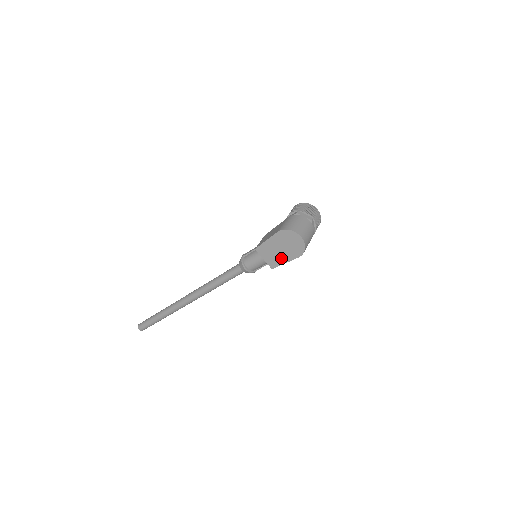
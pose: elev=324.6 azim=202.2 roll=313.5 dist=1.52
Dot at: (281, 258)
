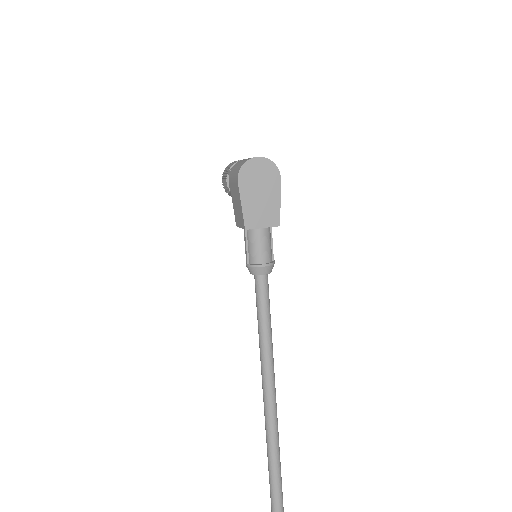
Dot at: (272, 203)
